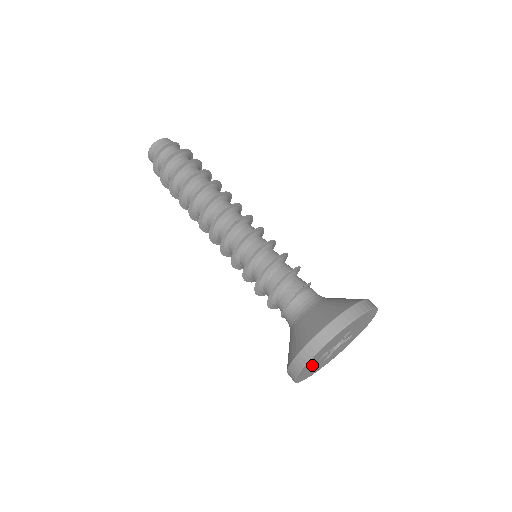
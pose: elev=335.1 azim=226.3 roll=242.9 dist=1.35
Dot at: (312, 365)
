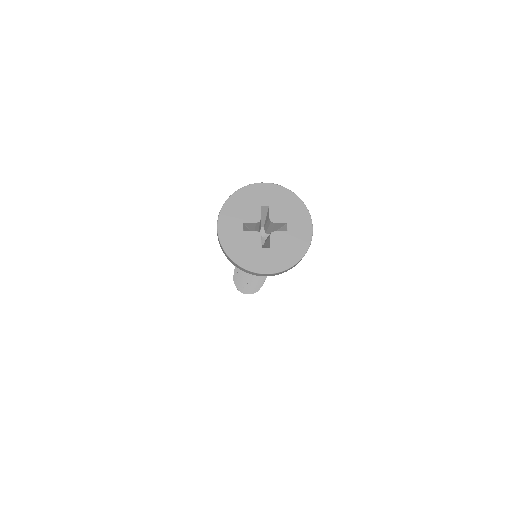
Dot at: (237, 235)
